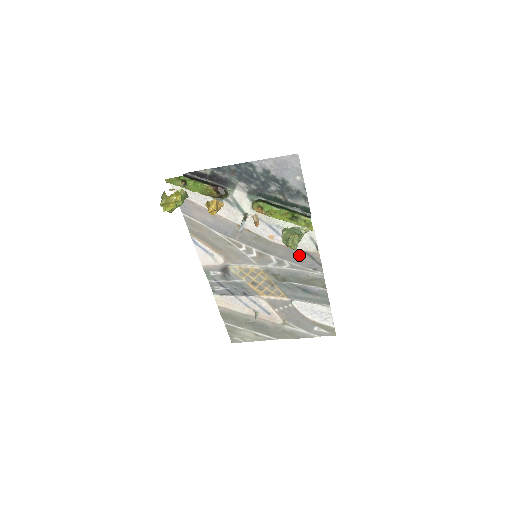
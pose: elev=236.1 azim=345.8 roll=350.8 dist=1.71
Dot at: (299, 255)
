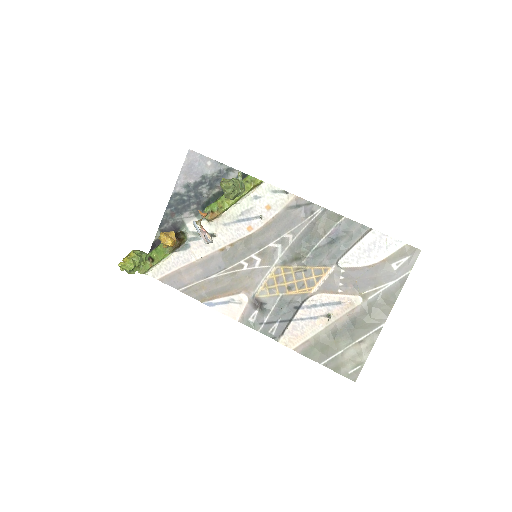
Dot at: (286, 217)
